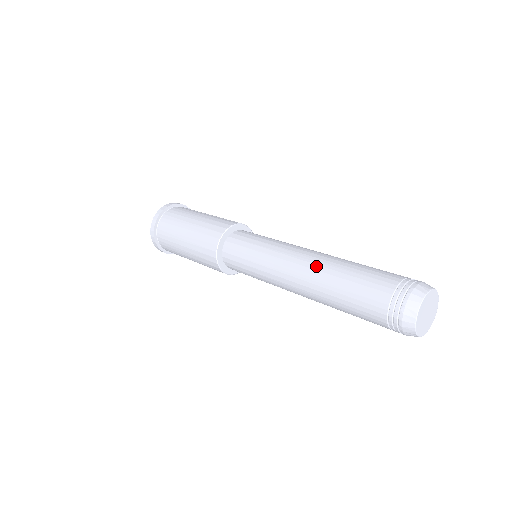
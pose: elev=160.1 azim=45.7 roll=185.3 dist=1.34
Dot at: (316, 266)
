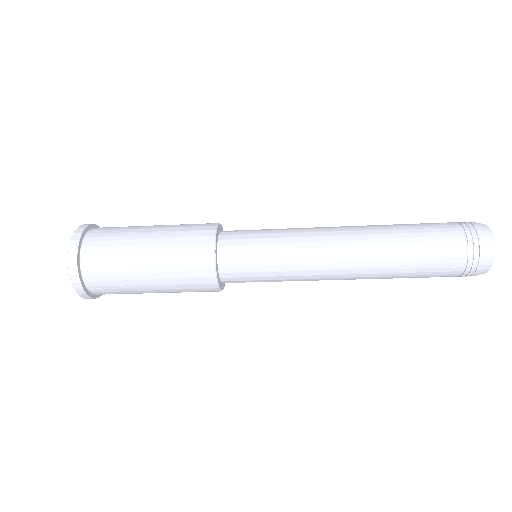
Dot at: (365, 231)
